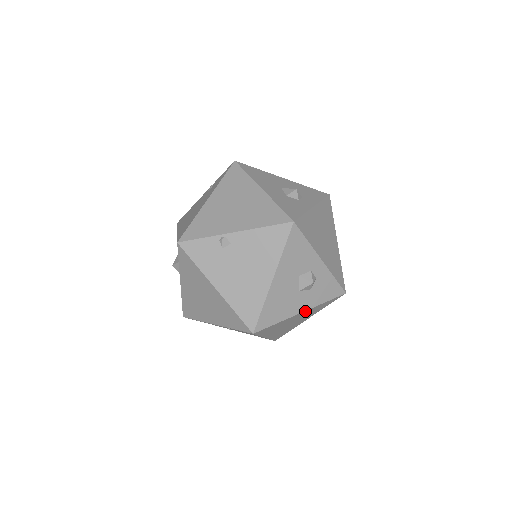
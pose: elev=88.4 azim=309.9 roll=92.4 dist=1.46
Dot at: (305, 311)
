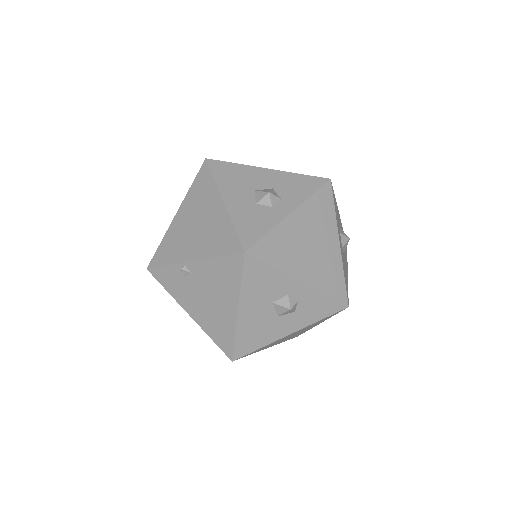
Dot at: (295, 332)
